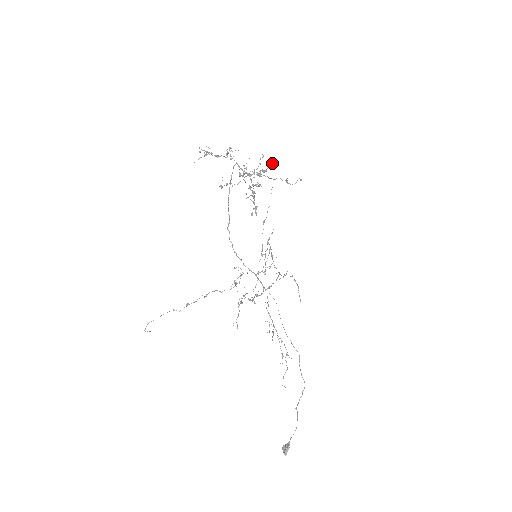
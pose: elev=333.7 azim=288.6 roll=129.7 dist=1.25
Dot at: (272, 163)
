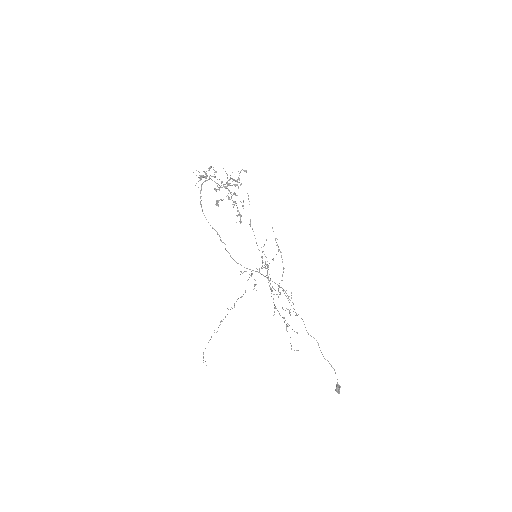
Dot at: occluded
